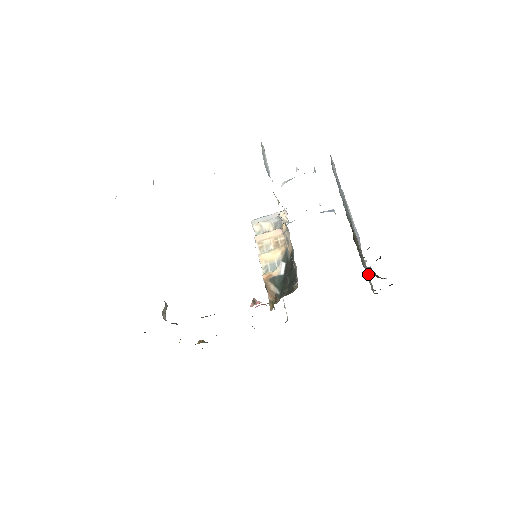
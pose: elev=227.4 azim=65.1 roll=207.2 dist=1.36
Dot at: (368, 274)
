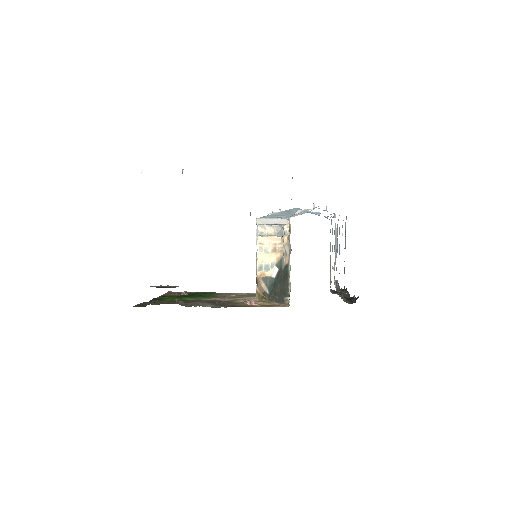
Dot at: (337, 293)
